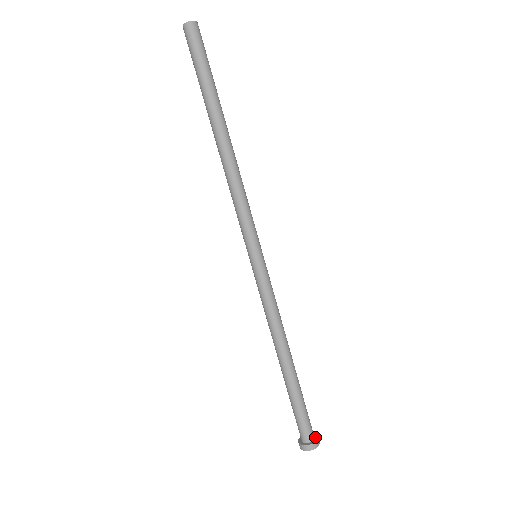
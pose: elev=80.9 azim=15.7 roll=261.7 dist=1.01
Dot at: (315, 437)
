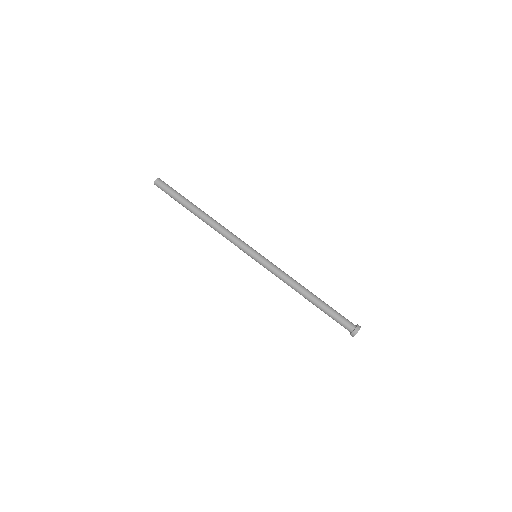
Dot at: (356, 325)
